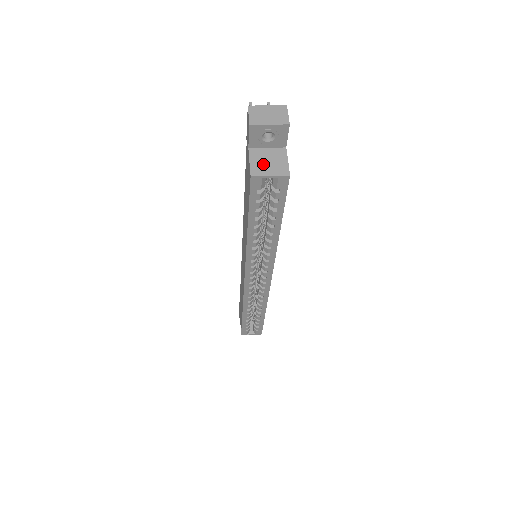
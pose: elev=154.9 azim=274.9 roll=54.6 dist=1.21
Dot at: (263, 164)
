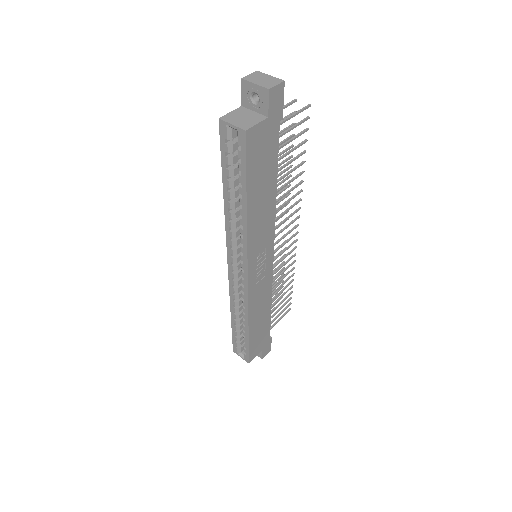
Dot at: (237, 117)
